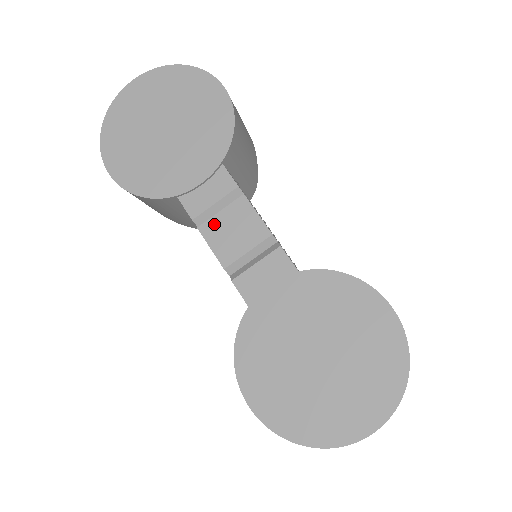
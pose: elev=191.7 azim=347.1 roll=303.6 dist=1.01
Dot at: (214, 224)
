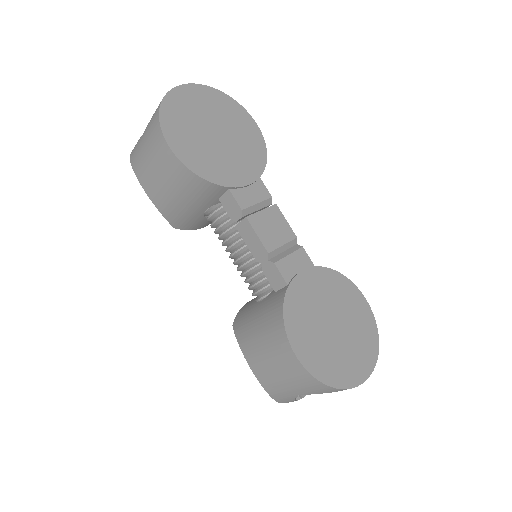
Dot at: (258, 218)
